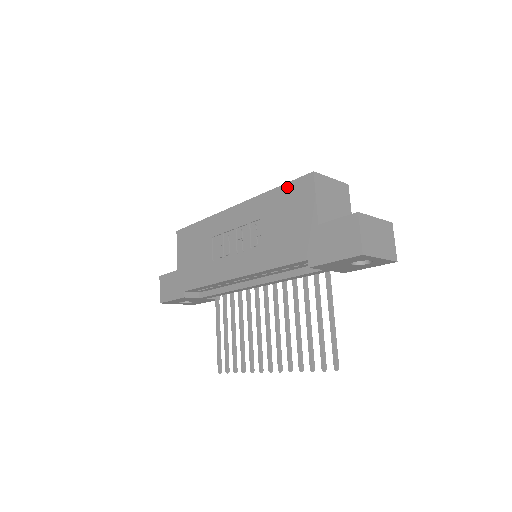
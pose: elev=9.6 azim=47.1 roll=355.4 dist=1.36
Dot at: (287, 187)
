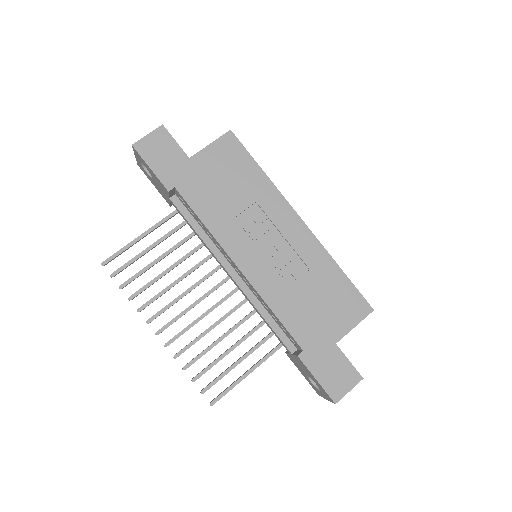
Dot at: (350, 286)
